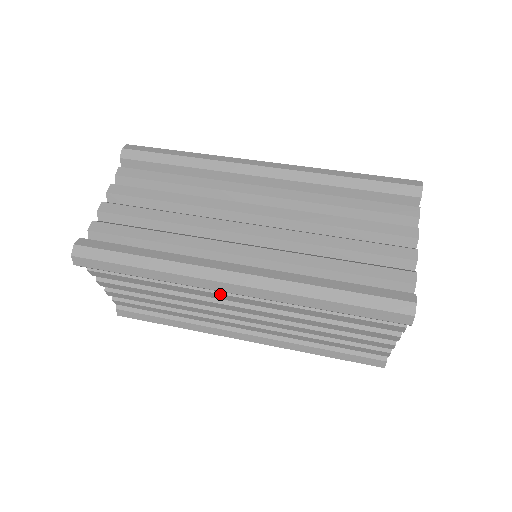
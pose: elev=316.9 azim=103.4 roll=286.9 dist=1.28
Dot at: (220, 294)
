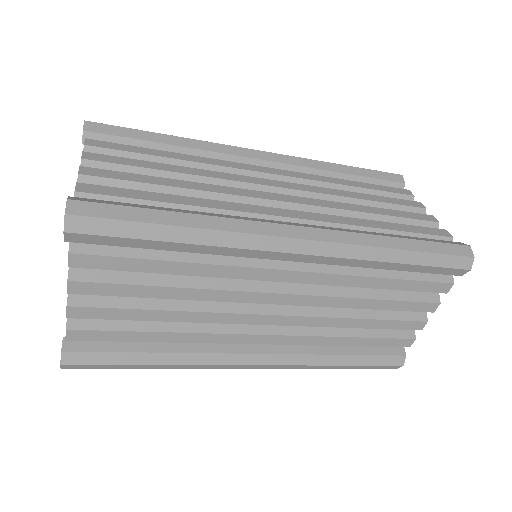
Dot at: (270, 269)
